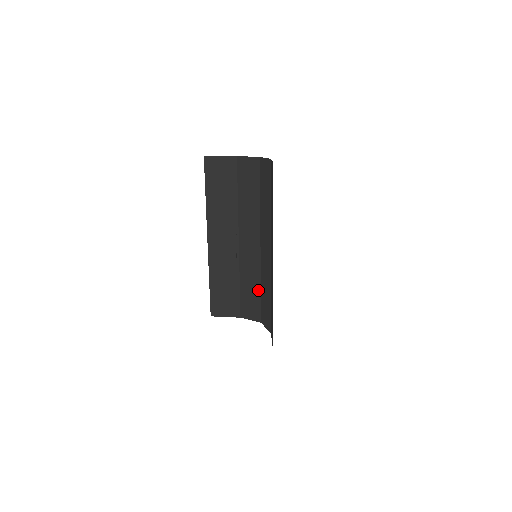
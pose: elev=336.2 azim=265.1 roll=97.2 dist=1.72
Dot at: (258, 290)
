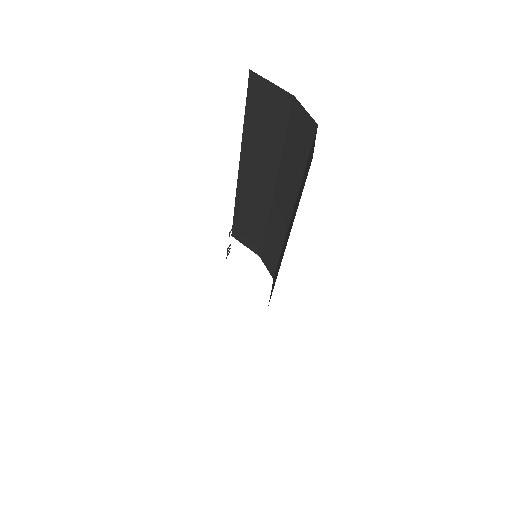
Dot at: (278, 254)
